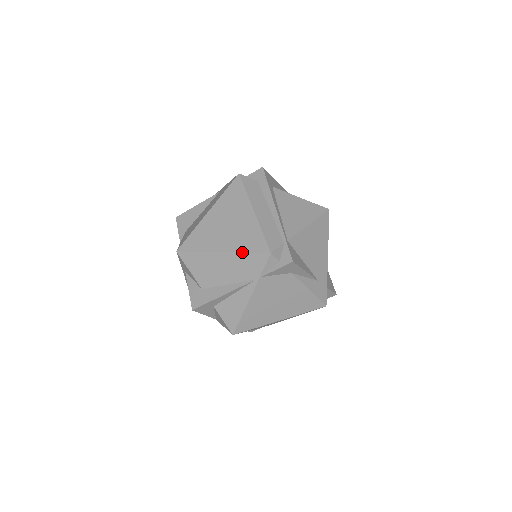
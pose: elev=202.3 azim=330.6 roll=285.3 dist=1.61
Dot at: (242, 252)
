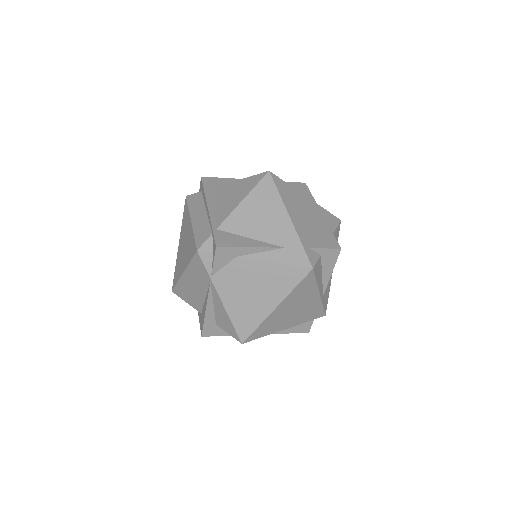
Dot at: (188, 263)
